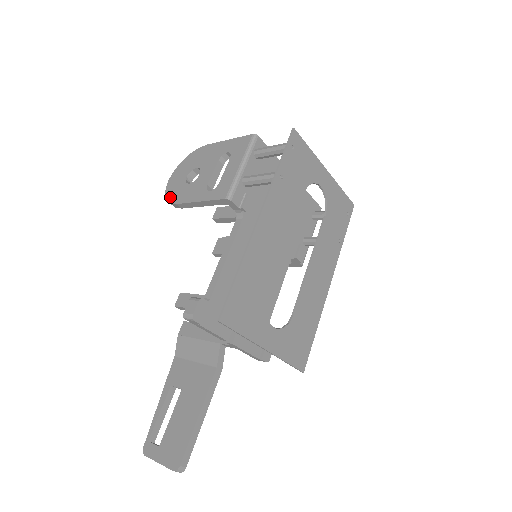
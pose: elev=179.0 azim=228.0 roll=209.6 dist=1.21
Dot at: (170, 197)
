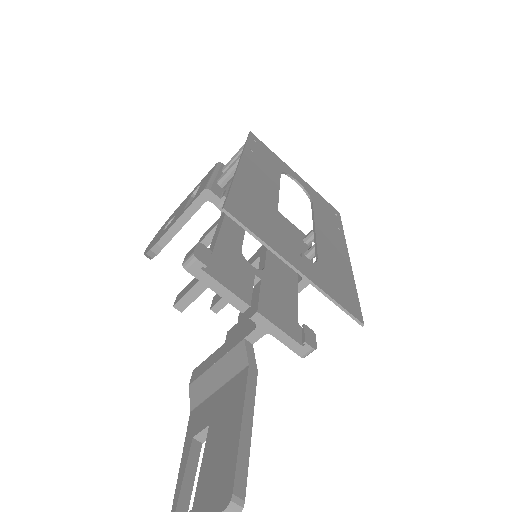
Dot at: (149, 249)
